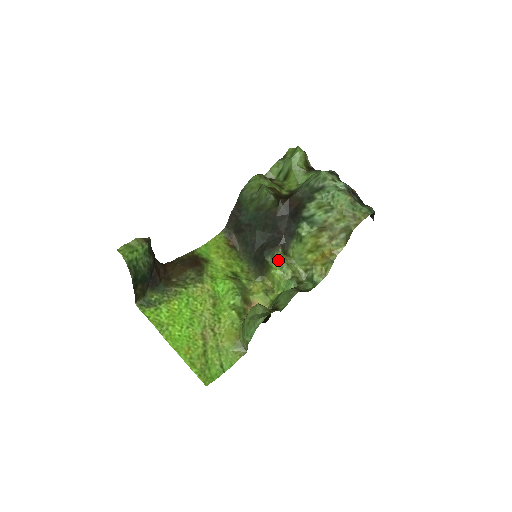
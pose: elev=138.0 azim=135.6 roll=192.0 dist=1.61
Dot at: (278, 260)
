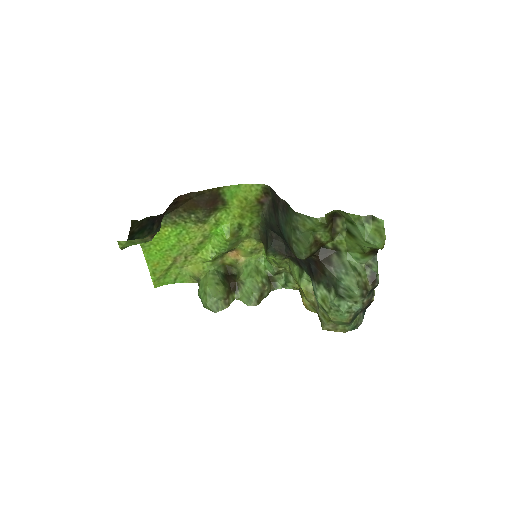
Dot at: (275, 259)
